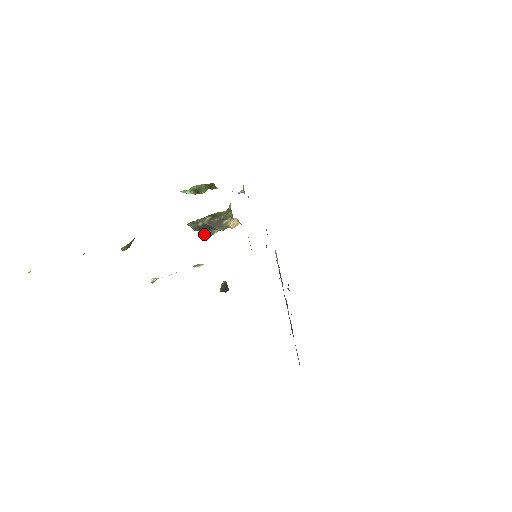
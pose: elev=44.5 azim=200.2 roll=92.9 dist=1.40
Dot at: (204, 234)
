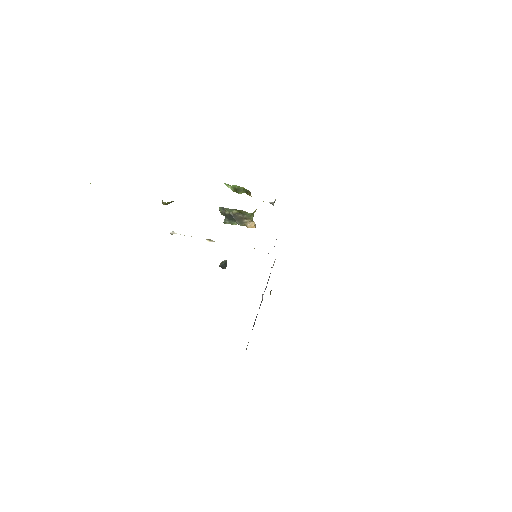
Dot at: (226, 221)
